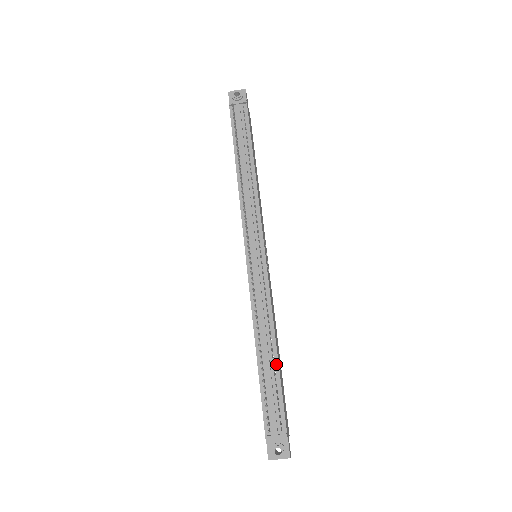
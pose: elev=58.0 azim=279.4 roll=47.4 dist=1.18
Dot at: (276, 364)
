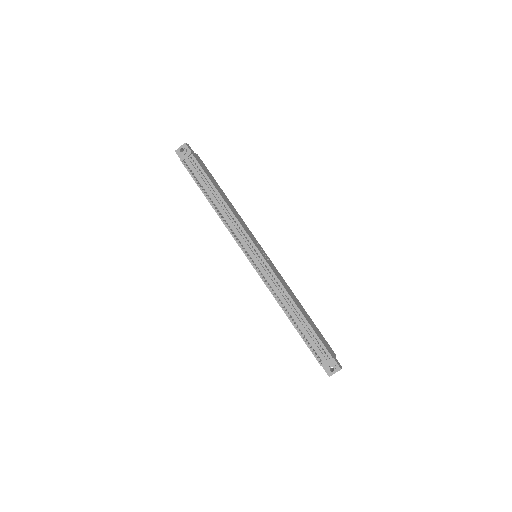
Dot at: (304, 319)
